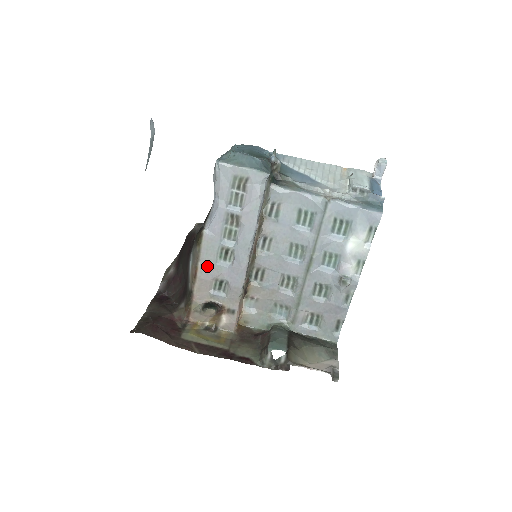
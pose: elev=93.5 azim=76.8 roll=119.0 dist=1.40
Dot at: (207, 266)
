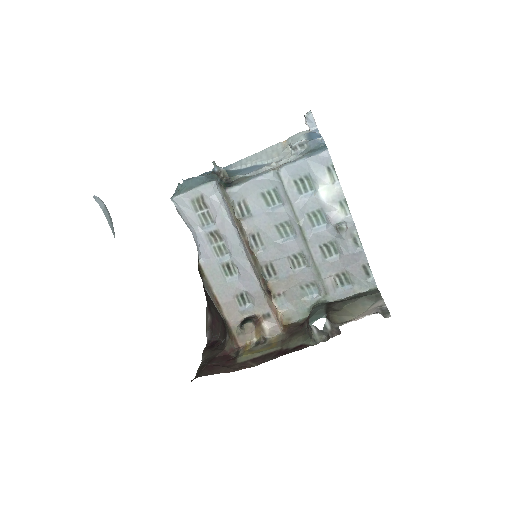
Dot at: (221, 289)
